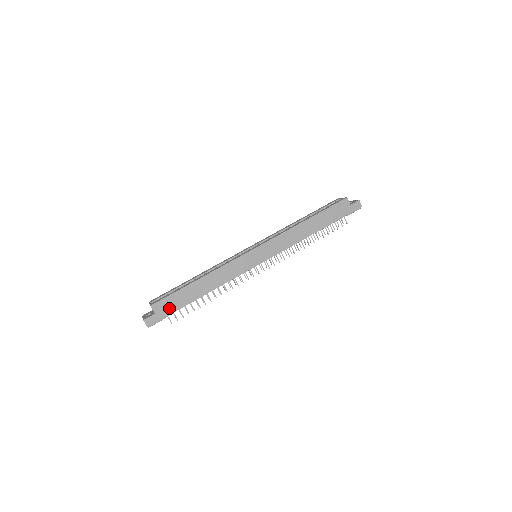
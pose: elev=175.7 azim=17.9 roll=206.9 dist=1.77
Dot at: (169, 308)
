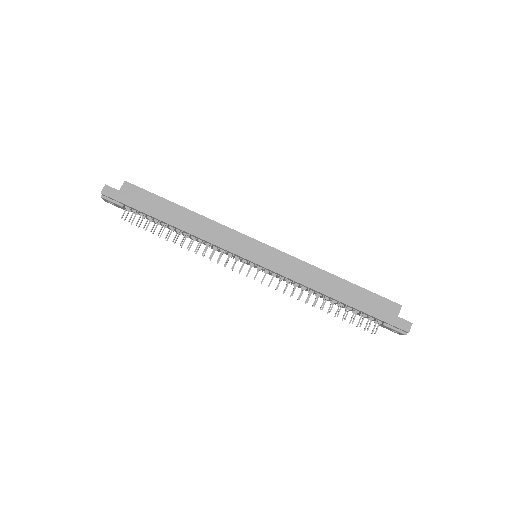
Dot at: (135, 200)
